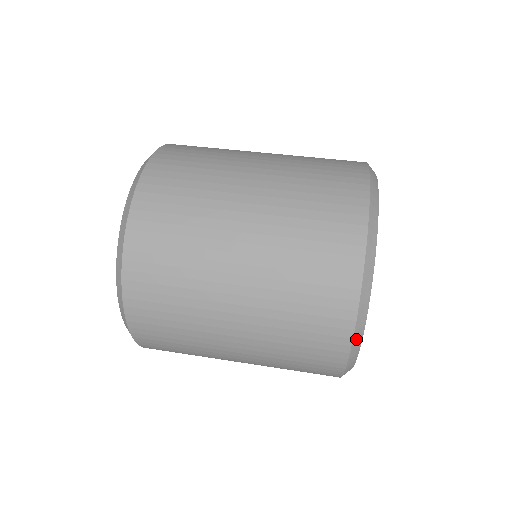
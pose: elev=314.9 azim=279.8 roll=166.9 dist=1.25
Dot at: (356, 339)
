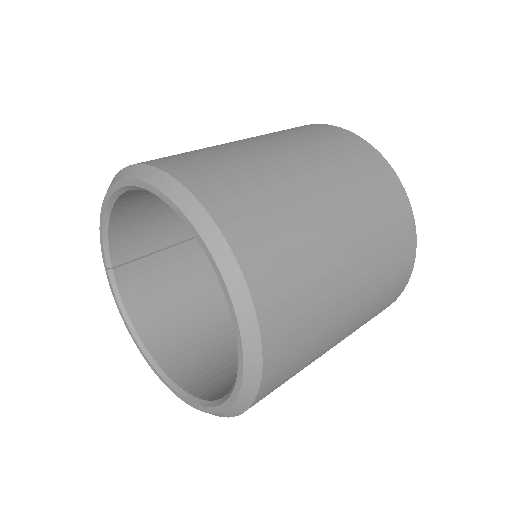
Dot at: (408, 201)
